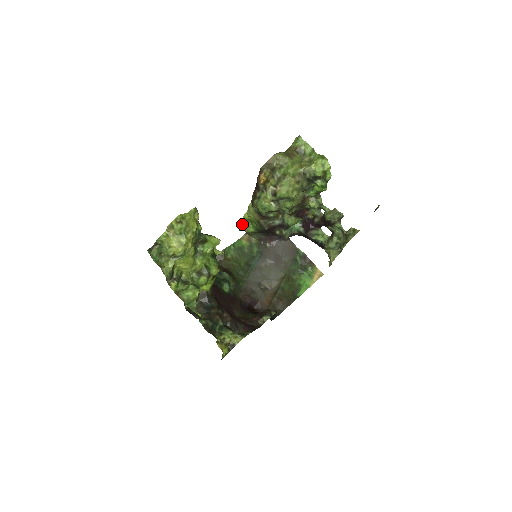
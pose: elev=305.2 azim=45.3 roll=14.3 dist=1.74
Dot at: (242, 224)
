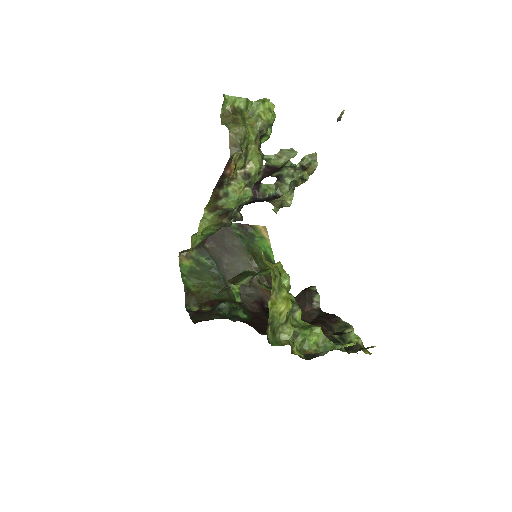
Dot at: occluded
